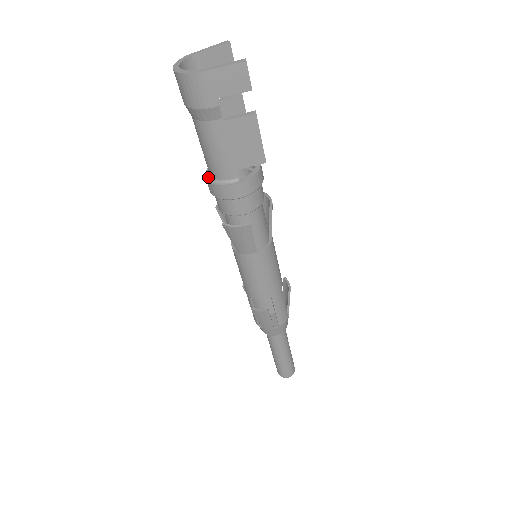
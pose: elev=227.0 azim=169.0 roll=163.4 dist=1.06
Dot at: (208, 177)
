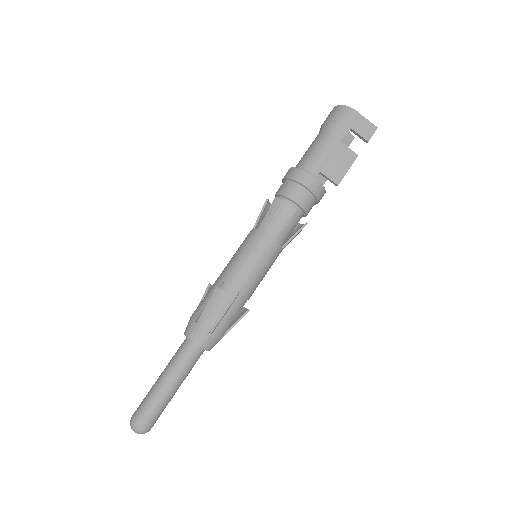
Dot at: (293, 168)
